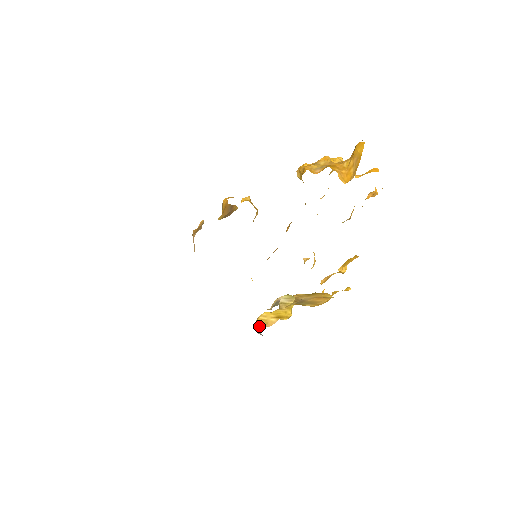
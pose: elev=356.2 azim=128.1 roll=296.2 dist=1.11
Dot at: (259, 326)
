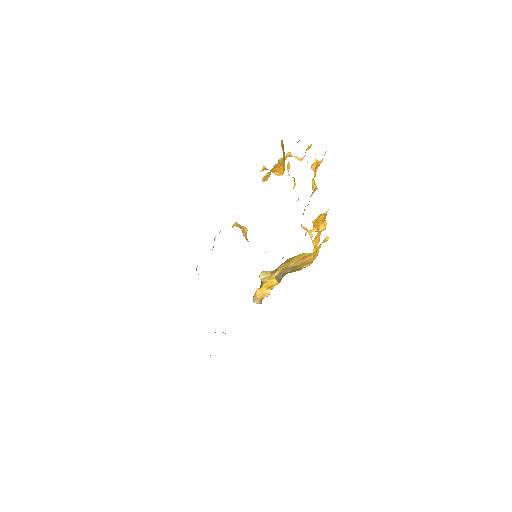
Dot at: (259, 299)
